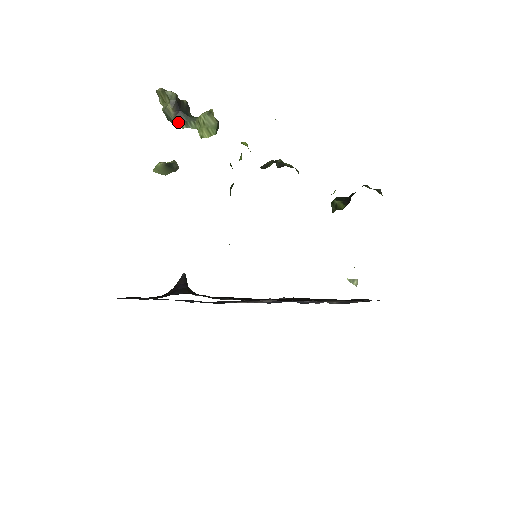
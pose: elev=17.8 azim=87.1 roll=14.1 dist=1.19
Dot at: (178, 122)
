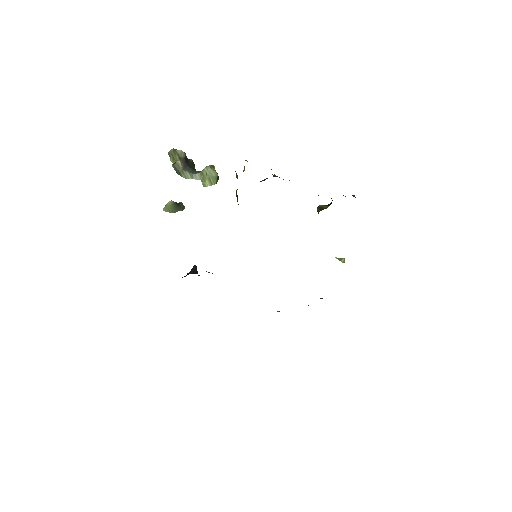
Dot at: (185, 174)
